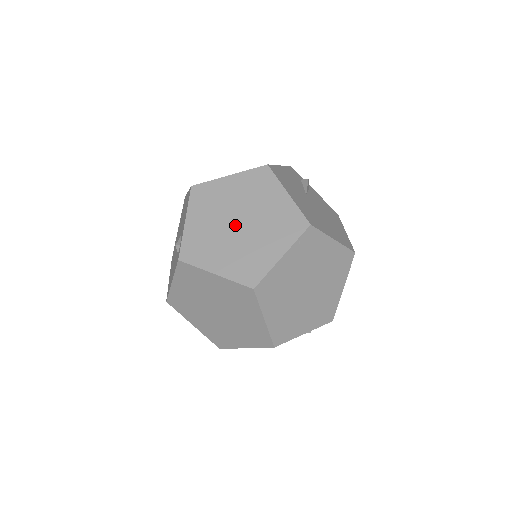
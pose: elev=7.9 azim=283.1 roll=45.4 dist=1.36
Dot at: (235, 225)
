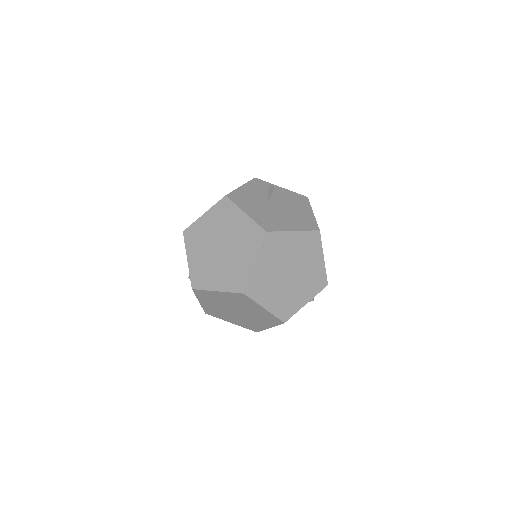
Dot at: (218, 251)
